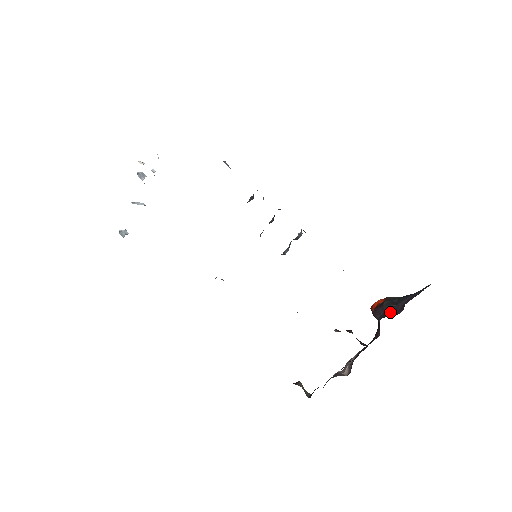
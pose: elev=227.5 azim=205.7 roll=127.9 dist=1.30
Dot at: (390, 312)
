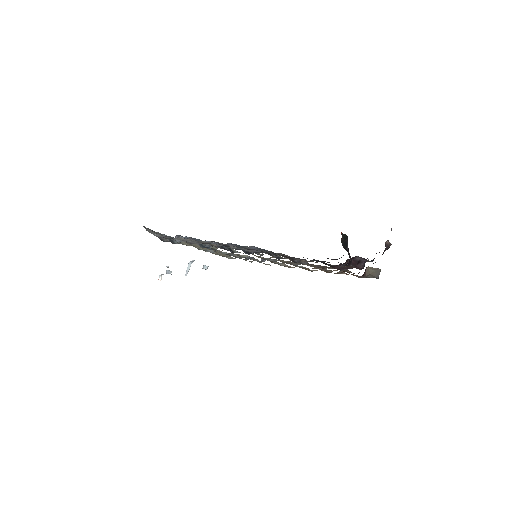
Dot at: (349, 256)
